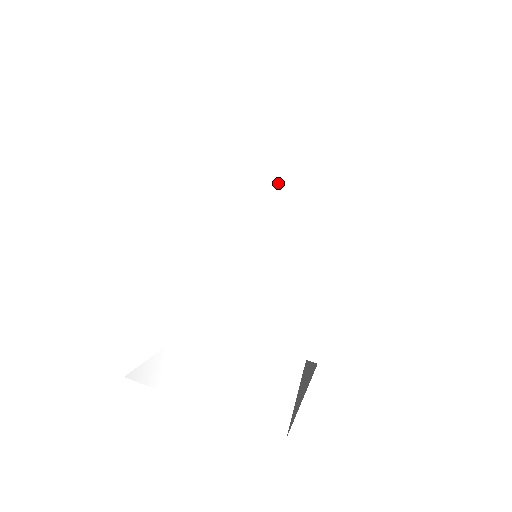
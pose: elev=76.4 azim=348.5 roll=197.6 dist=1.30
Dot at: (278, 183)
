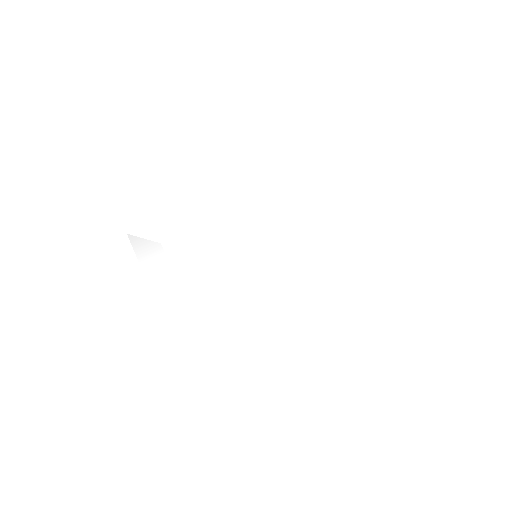
Dot at: (327, 246)
